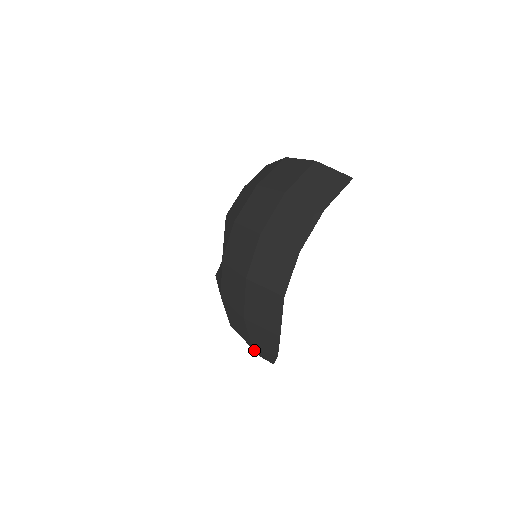
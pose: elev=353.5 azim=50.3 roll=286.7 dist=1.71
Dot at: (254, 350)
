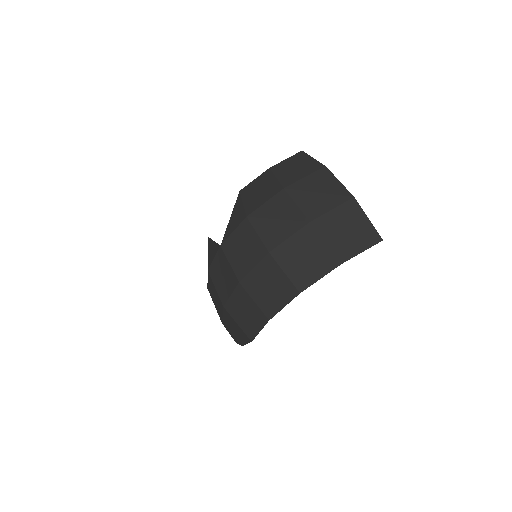
Dot at: occluded
